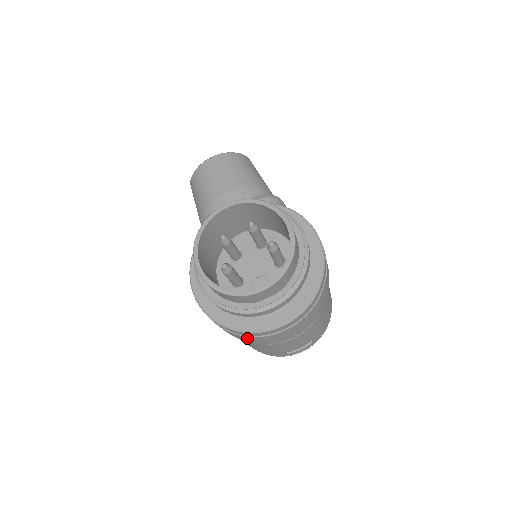
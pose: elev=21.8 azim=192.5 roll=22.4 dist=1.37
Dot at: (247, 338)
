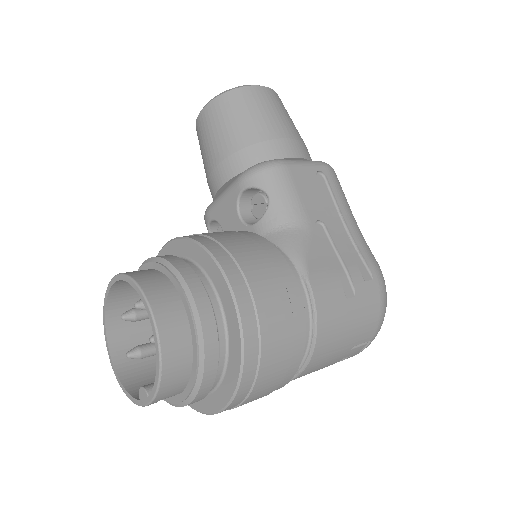
Dot at: occluded
